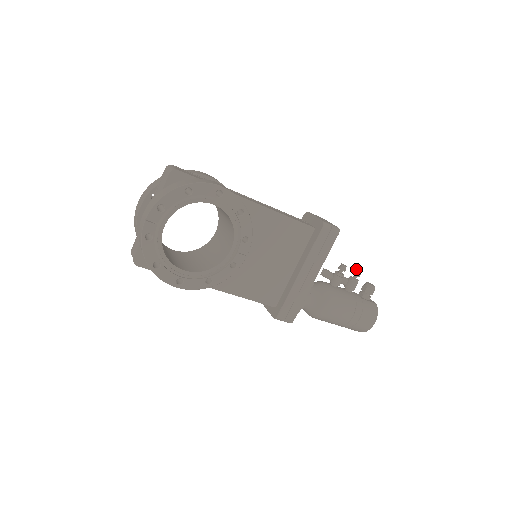
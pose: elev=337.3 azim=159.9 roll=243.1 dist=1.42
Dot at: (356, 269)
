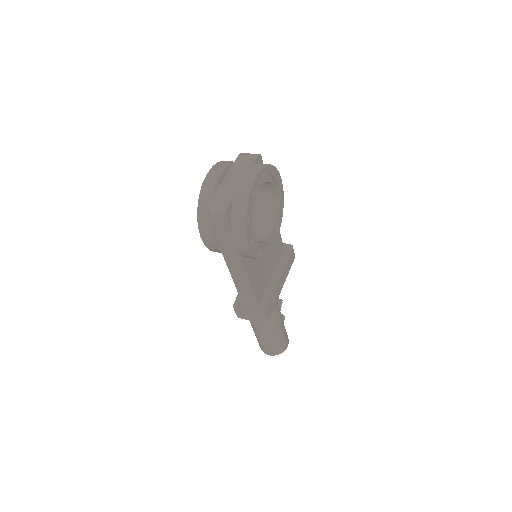
Dot at: (279, 299)
